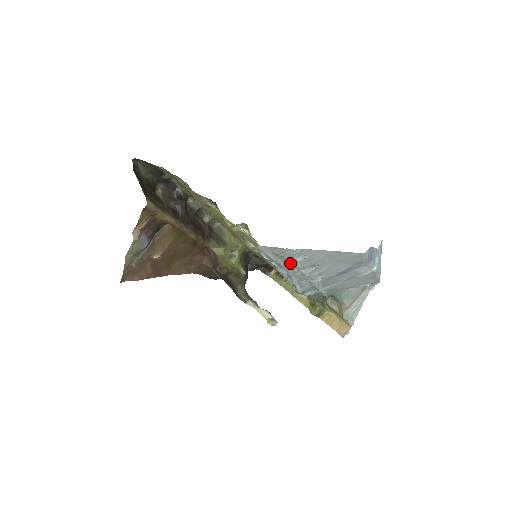
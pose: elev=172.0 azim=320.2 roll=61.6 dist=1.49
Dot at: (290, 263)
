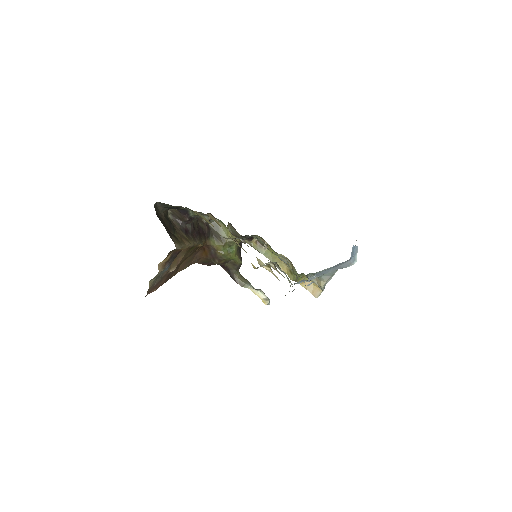
Dot at: occluded
